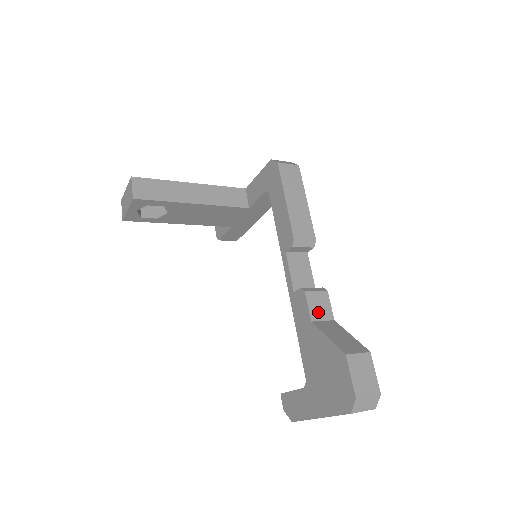
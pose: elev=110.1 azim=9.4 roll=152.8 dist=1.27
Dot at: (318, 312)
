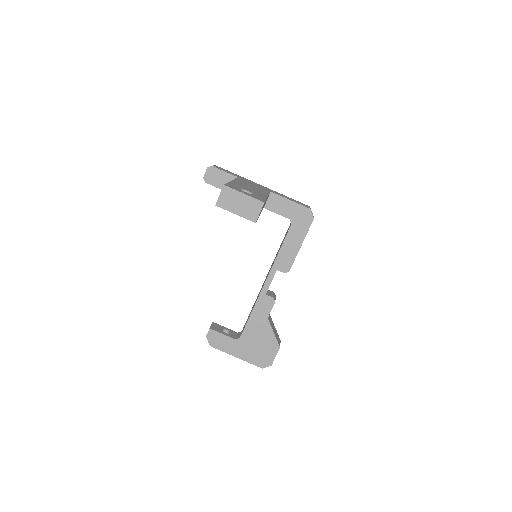
Dot at: occluded
